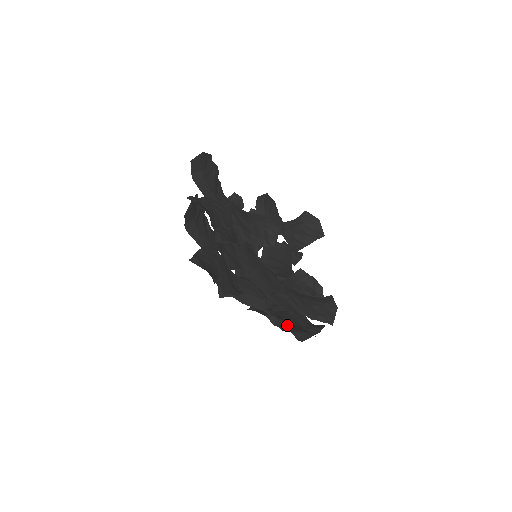
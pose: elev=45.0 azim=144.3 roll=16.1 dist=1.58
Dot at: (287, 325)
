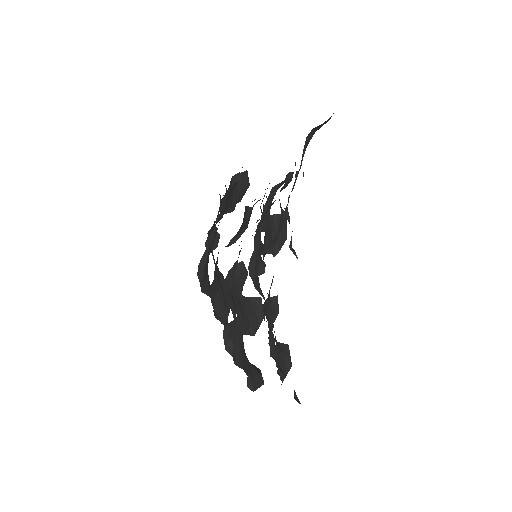
Dot at: occluded
